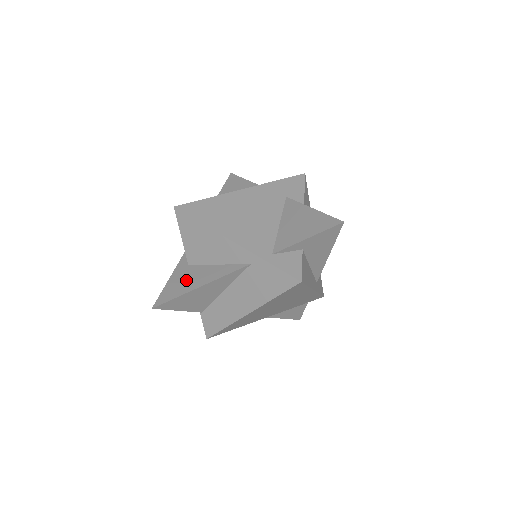
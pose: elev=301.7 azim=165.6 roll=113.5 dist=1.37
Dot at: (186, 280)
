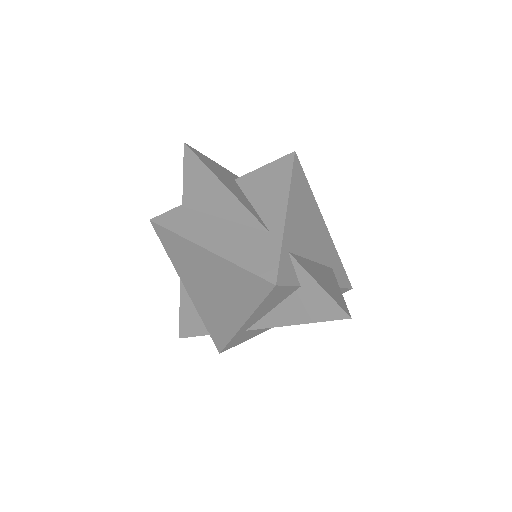
Dot at: (223, 175)
